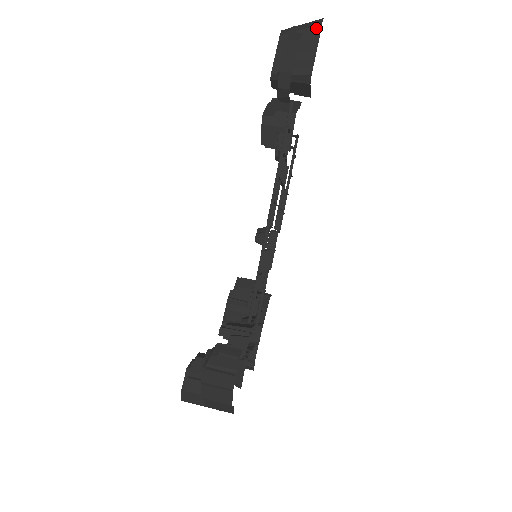
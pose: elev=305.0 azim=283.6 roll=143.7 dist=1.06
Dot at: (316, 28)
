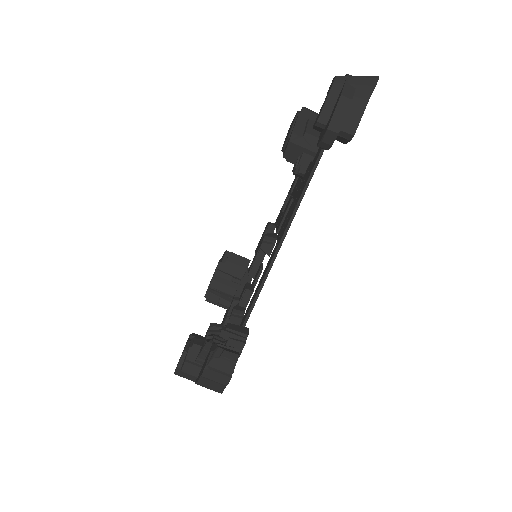
Dot at: (370, 88)
